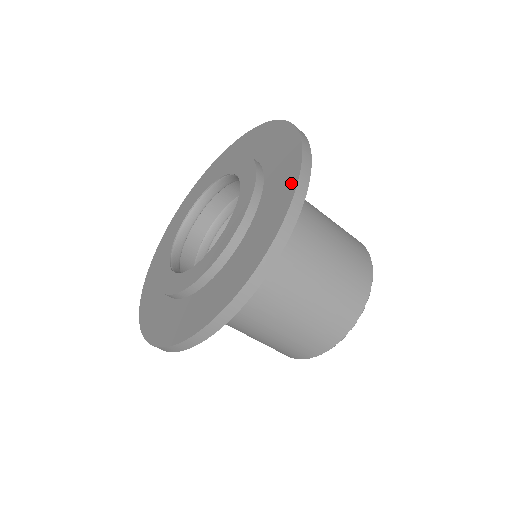
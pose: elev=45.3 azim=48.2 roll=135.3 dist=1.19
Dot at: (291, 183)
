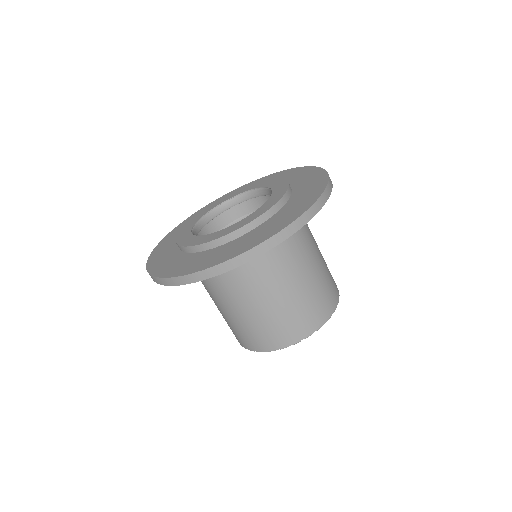
Dot at: (283, 225)
